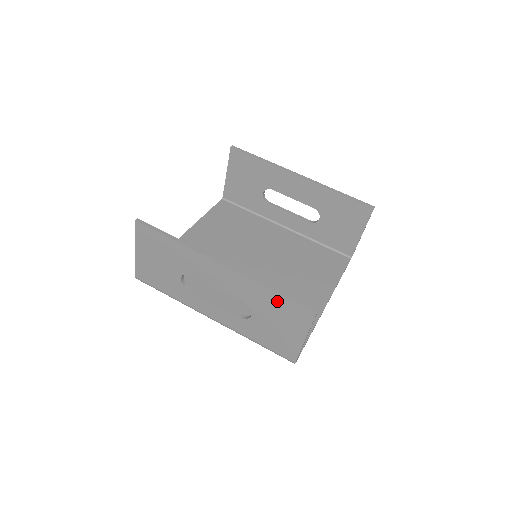
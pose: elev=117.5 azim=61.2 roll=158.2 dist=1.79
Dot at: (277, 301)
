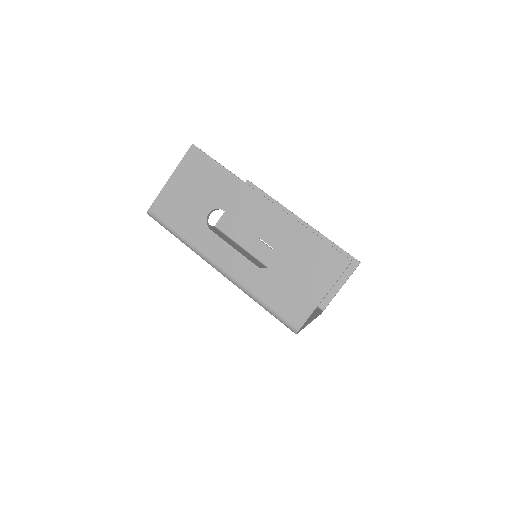
Dot at: (312, 246)
